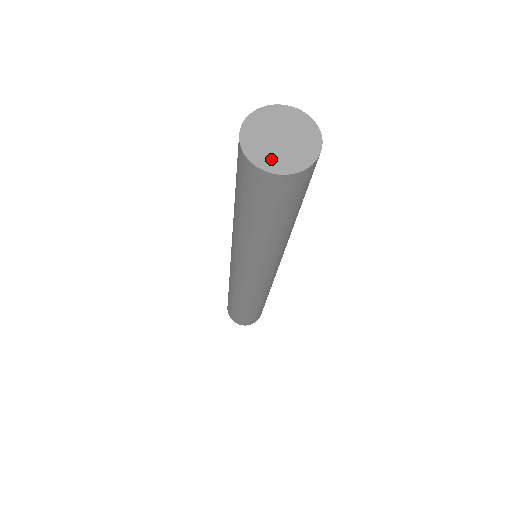
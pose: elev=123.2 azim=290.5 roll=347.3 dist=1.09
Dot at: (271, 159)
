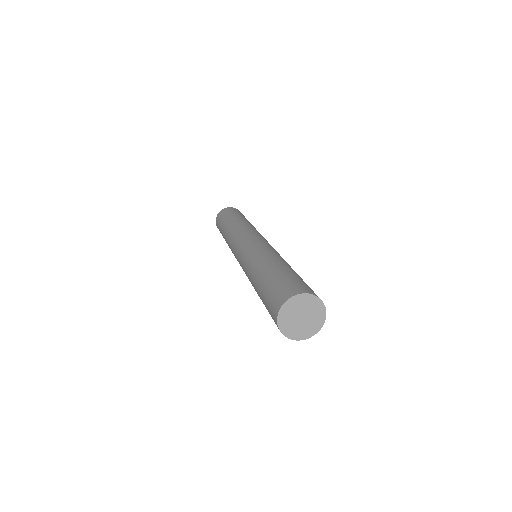
Dot at: (295, 332)
